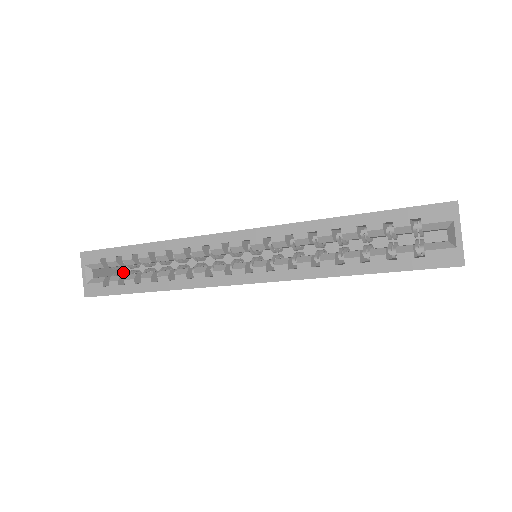
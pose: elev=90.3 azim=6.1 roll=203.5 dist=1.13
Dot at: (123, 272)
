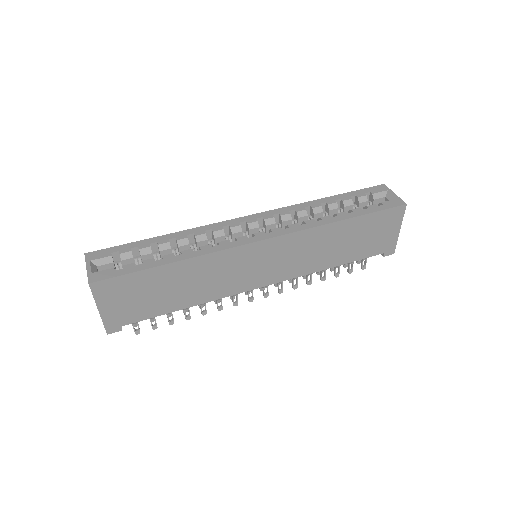
Dot at: occluded
